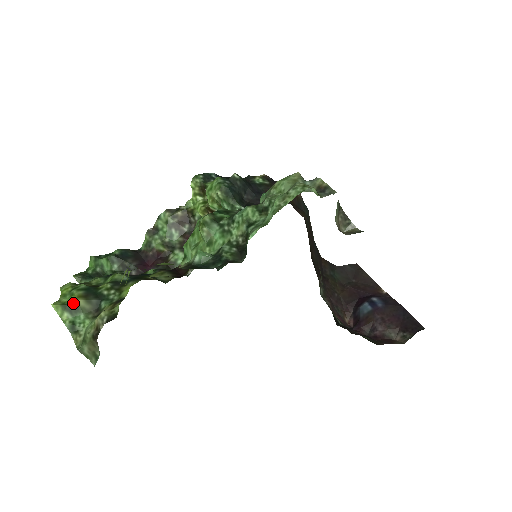
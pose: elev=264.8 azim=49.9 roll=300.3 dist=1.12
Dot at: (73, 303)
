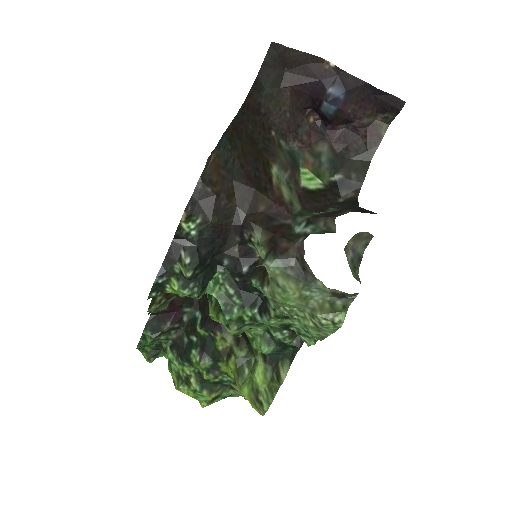
Dot at: (212, 399)
